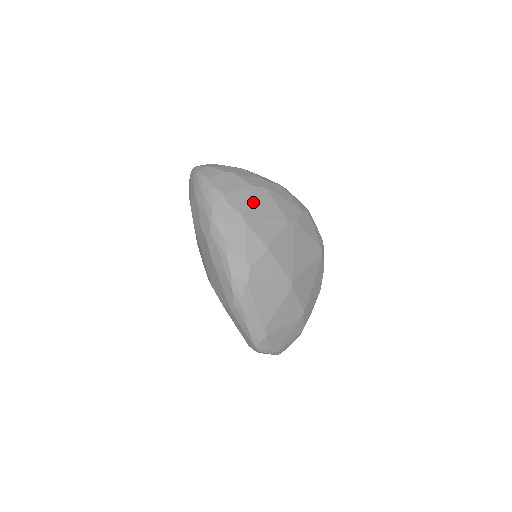
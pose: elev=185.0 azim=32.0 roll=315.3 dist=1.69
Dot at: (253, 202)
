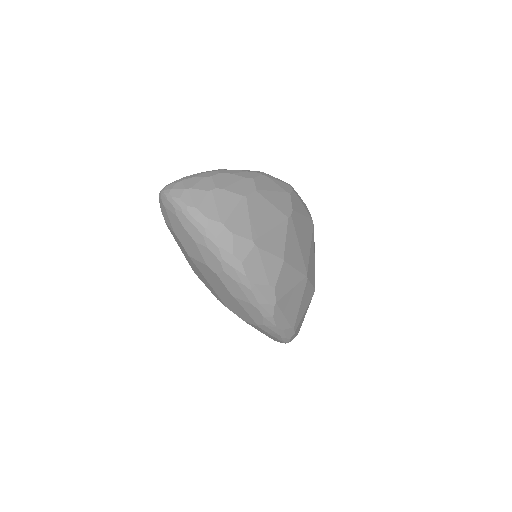
Dot at: (253, 217)
